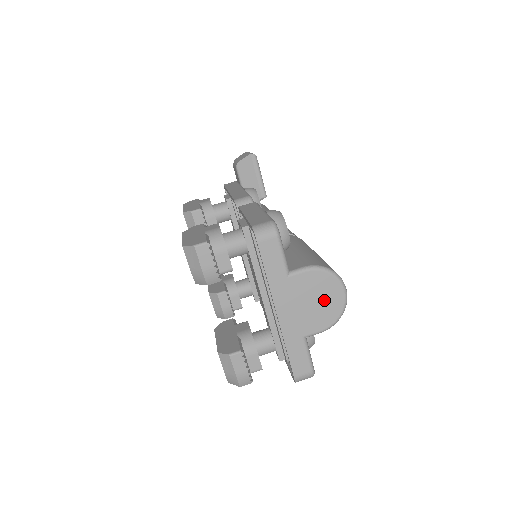
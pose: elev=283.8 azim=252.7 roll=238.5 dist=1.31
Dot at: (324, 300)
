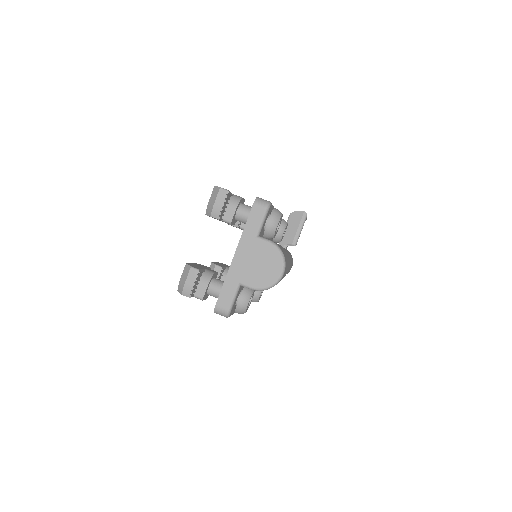
Dot at: (266, 268)
